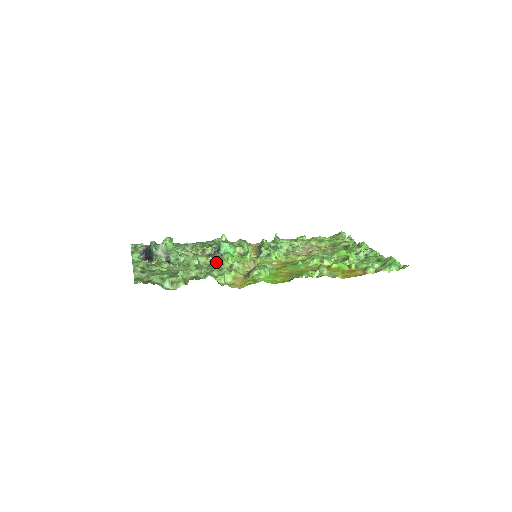
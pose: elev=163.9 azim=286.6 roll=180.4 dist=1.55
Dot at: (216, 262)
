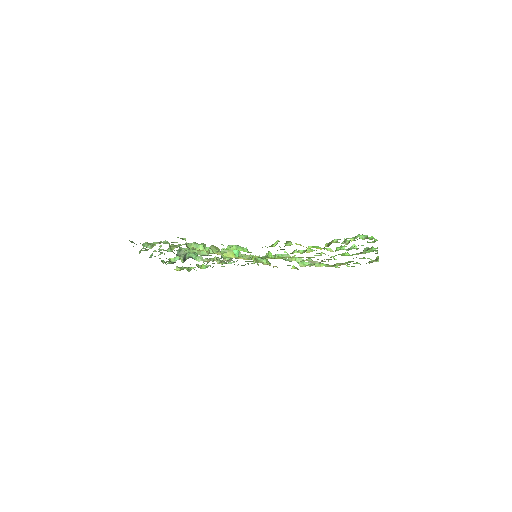
Dot at: occluded
